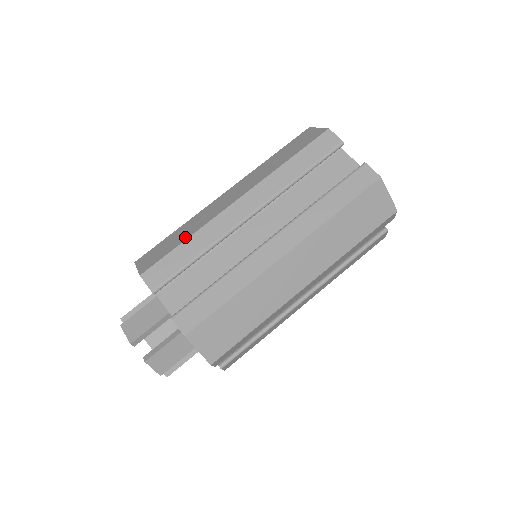
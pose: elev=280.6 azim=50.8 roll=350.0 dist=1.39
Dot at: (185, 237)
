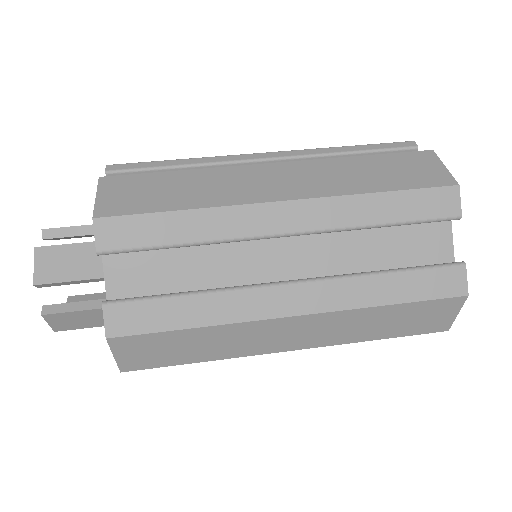
Dot at: (185, 203)
